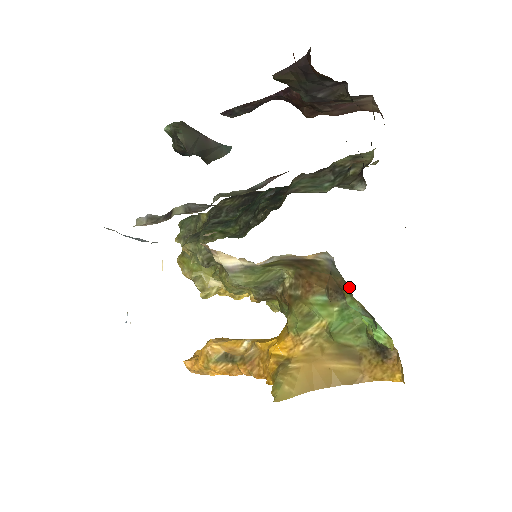
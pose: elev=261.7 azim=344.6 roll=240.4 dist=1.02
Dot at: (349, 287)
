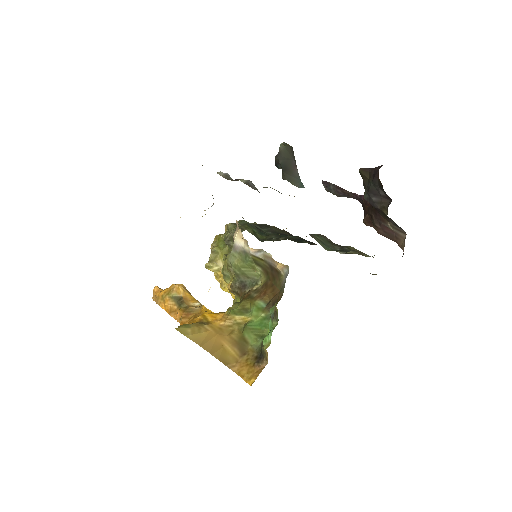
Dot at: occluded
